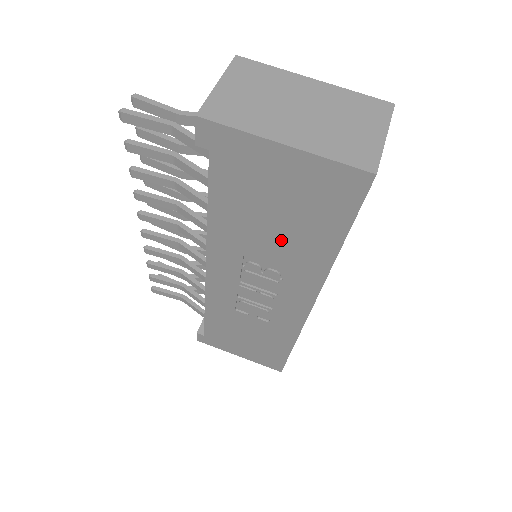
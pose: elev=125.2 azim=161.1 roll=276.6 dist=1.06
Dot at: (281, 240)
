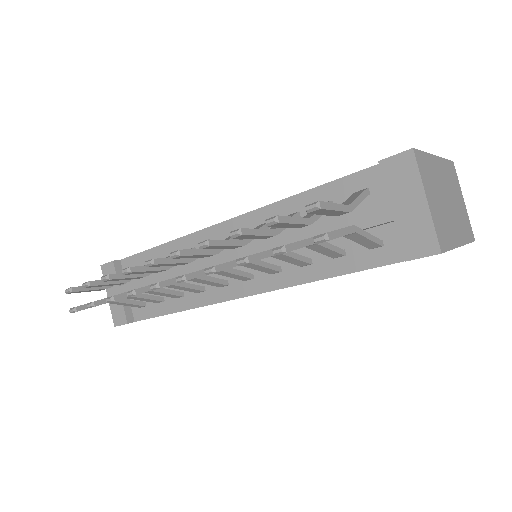
Dot at: occluded
